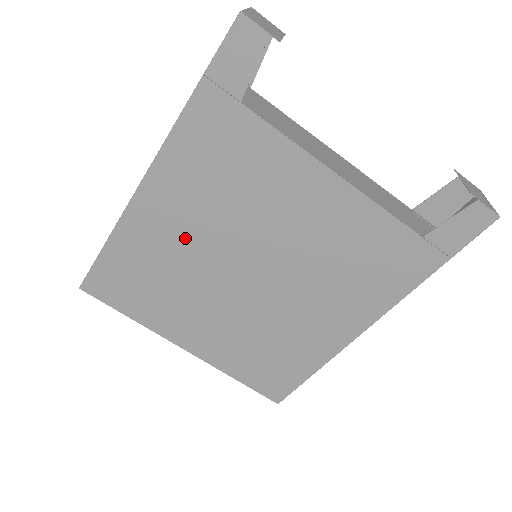
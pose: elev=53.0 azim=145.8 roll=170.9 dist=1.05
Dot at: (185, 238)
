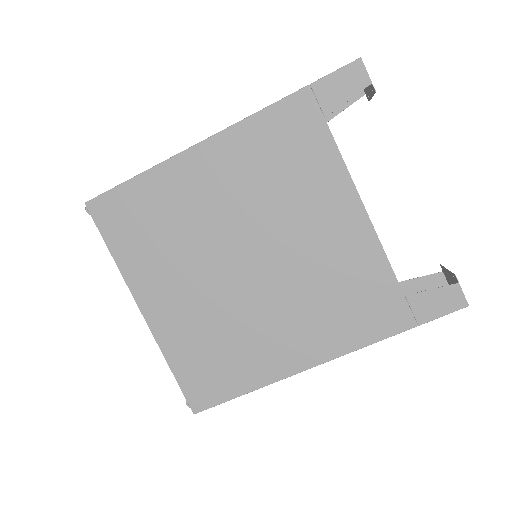
Dot at: (214, 203)
